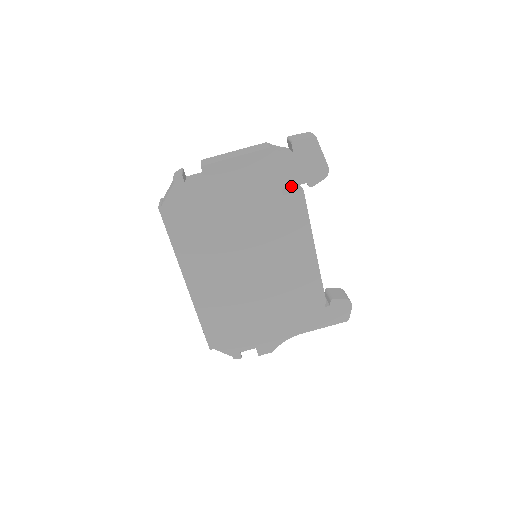
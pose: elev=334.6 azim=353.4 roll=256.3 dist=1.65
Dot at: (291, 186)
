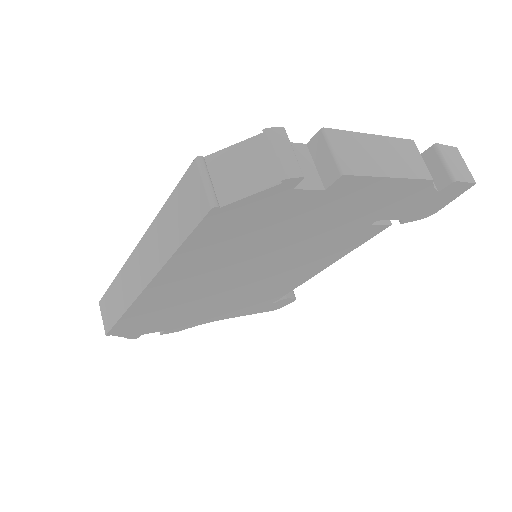
Dot at: (389, 219)
